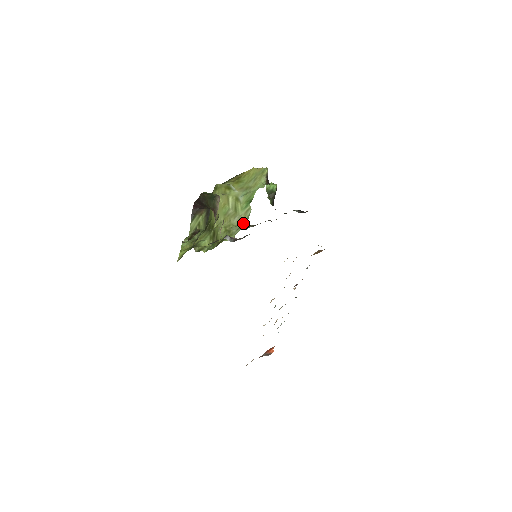
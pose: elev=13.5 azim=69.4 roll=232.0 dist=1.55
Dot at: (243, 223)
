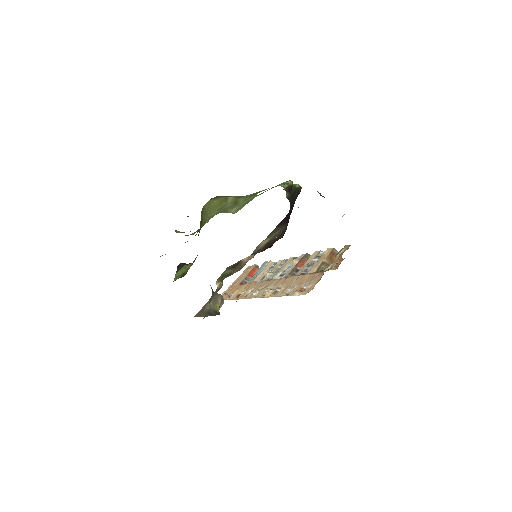
Dot at: occluded
